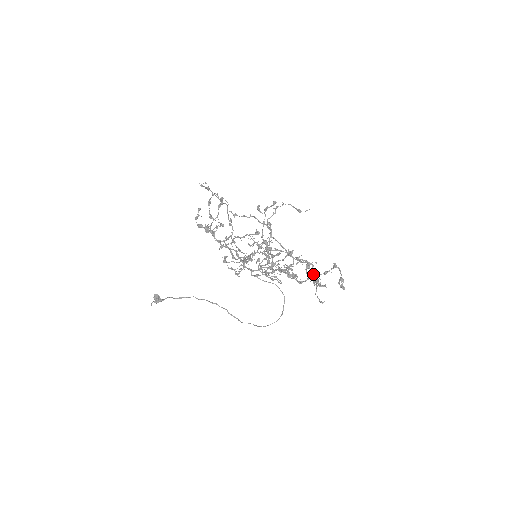
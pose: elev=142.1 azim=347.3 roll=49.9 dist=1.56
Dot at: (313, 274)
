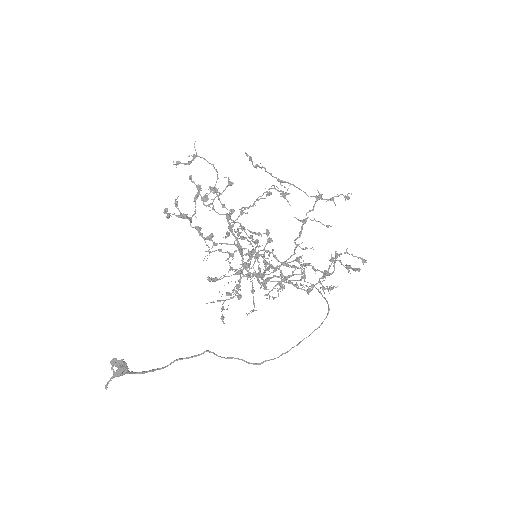
Dot at: occluded
